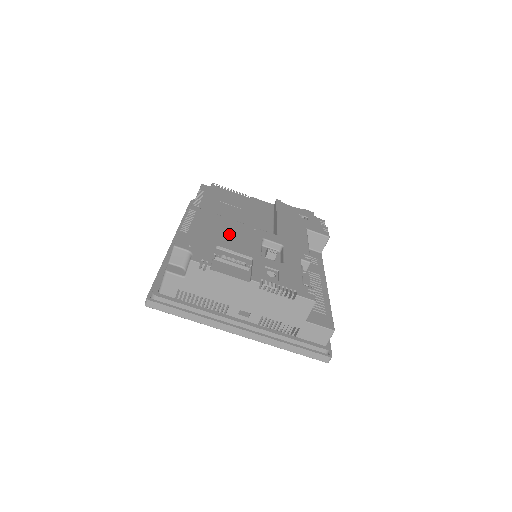
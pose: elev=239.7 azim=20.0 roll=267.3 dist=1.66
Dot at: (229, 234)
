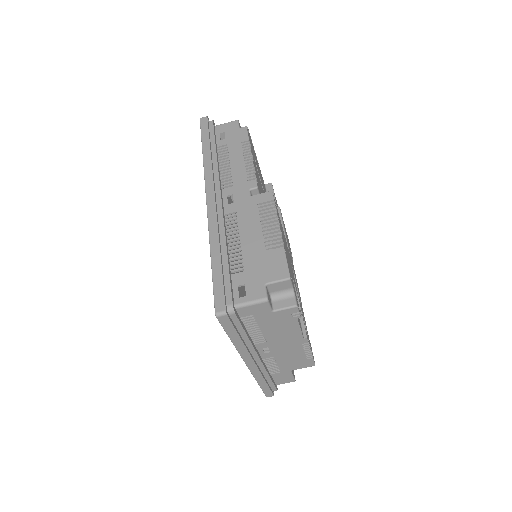
Dot at: occluded
